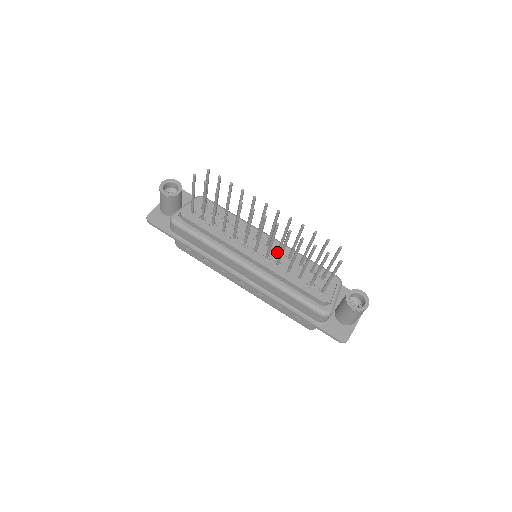
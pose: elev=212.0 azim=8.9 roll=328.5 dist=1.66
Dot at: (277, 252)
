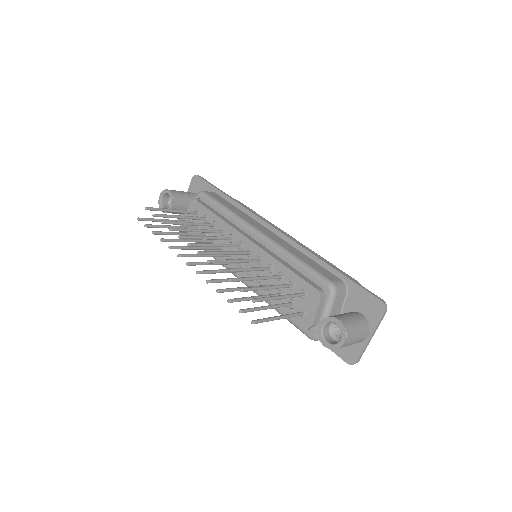
Dot at: (258, 261)
